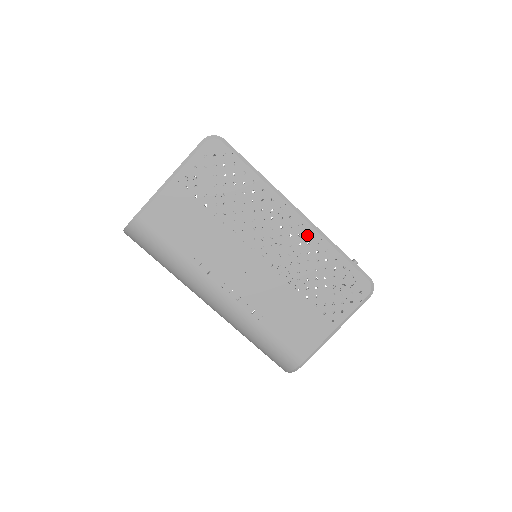
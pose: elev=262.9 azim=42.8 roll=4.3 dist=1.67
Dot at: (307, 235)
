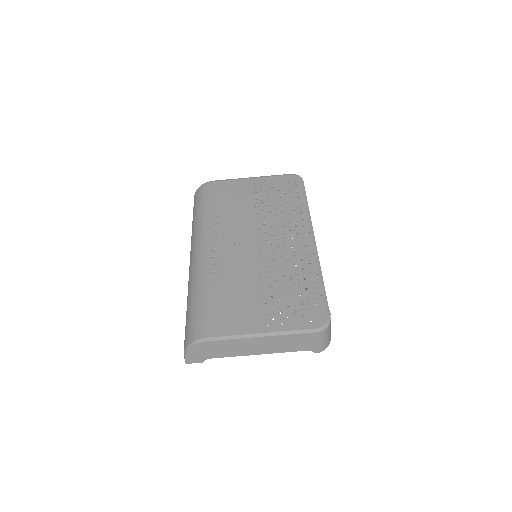
Dot at: (306, 254)
